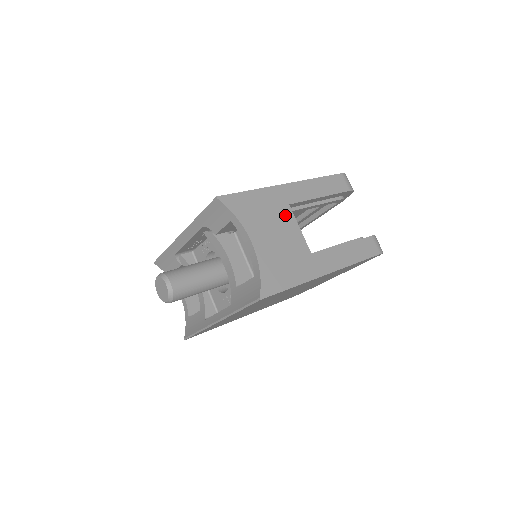
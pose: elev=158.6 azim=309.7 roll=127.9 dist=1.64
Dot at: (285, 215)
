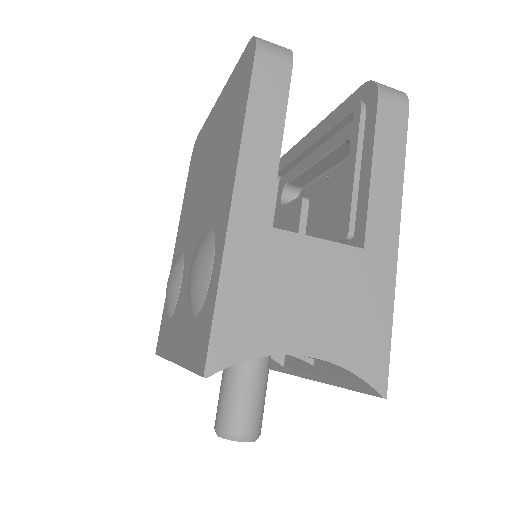
Dot at: (285, 251)
